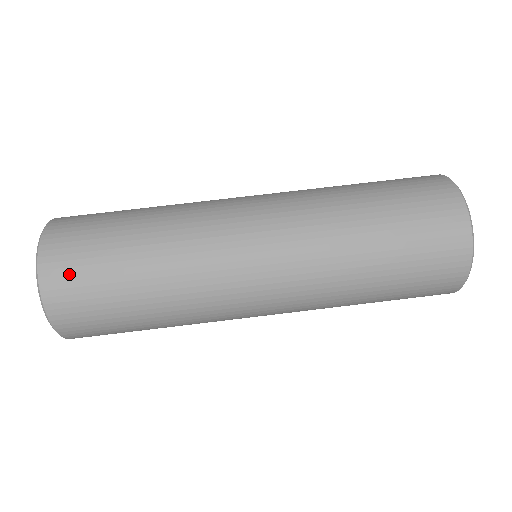
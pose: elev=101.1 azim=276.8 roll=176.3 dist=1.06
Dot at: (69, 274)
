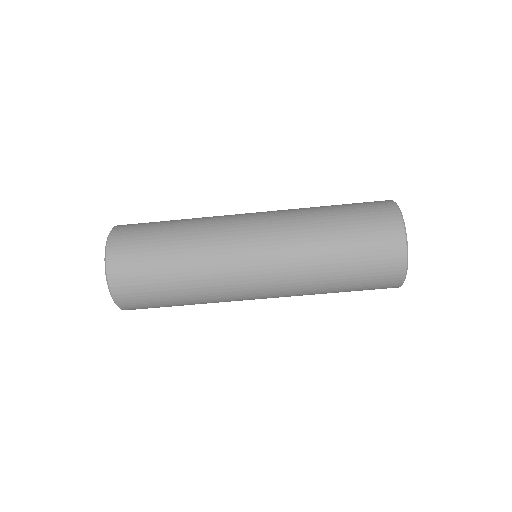
Dot at: occluded
